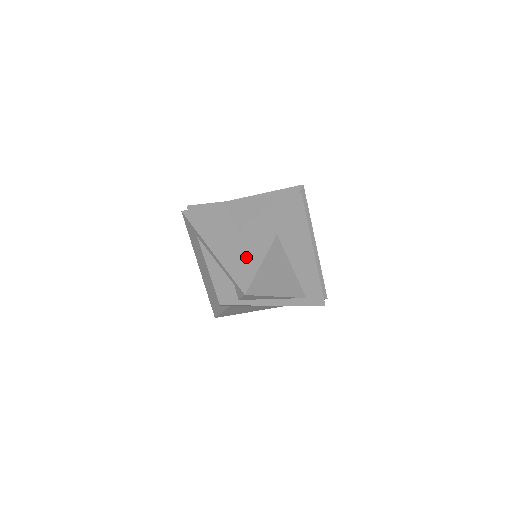
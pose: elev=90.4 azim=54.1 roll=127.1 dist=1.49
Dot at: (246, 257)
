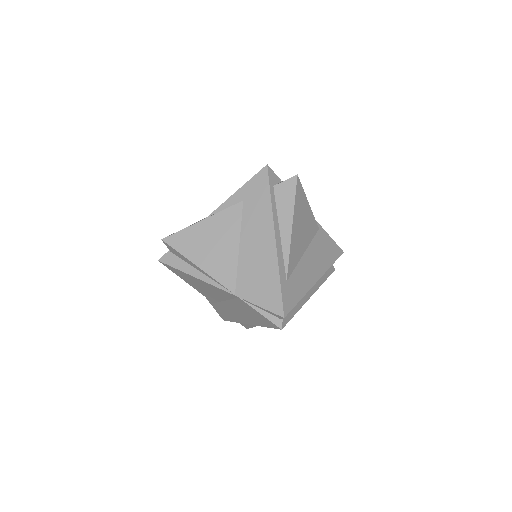
Dot at: occluded
